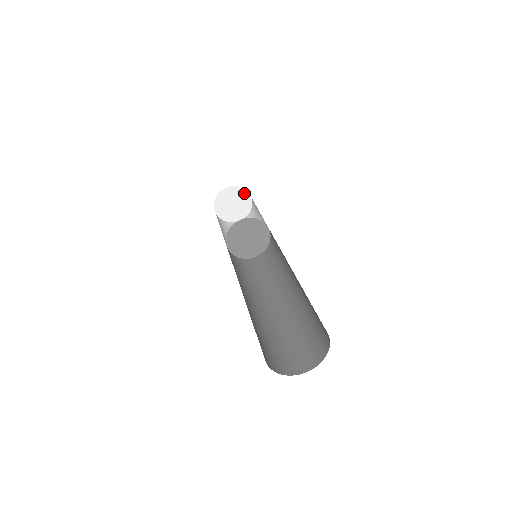
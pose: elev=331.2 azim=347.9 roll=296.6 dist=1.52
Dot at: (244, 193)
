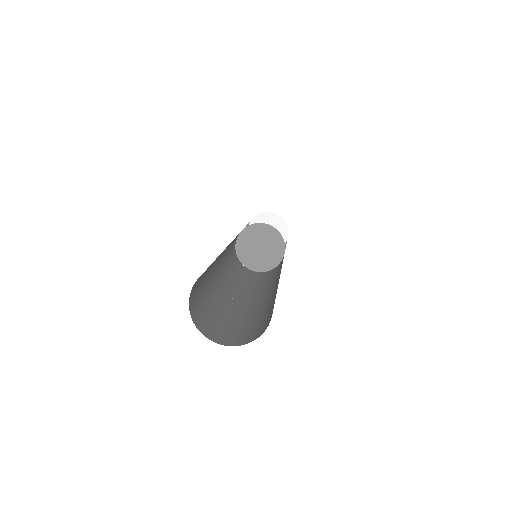
Dot at: (278, 219)
